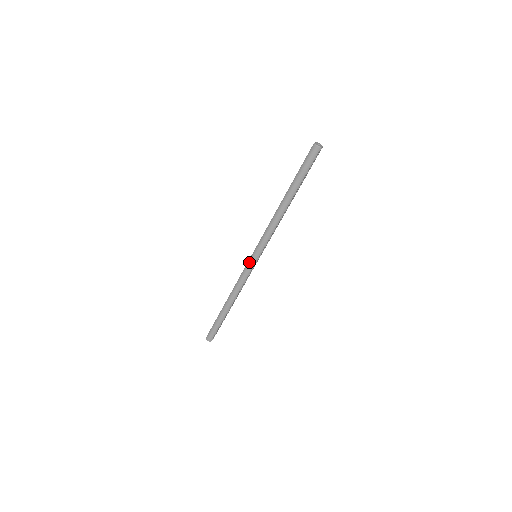
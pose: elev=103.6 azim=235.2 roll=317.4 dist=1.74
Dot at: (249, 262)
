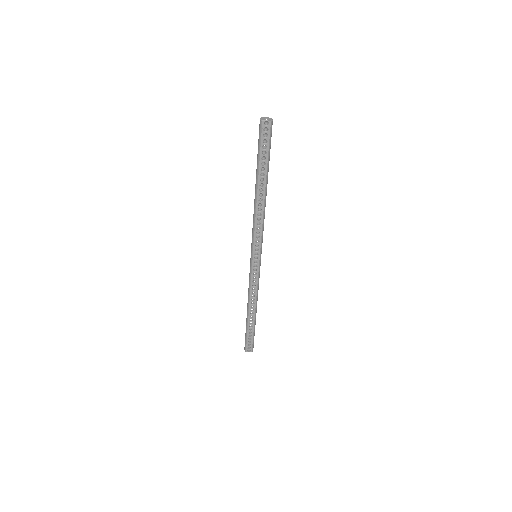
Dot at: occluded
